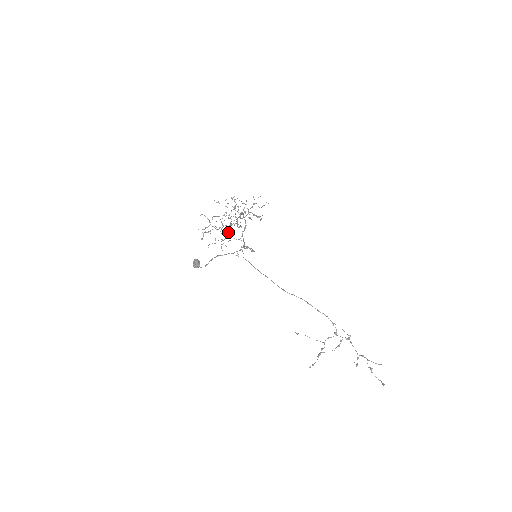
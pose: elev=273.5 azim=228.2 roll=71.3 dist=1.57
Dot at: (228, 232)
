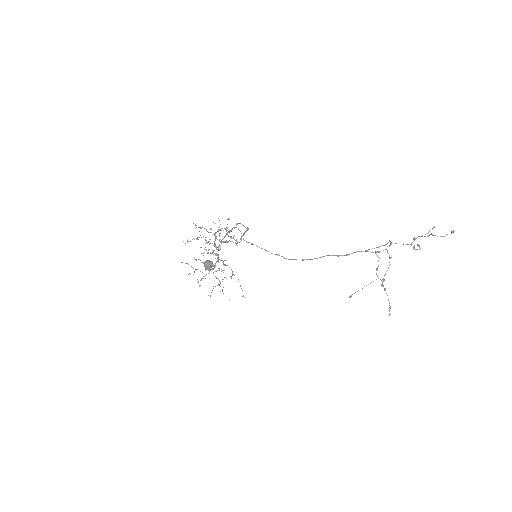
Dot at: occluded
